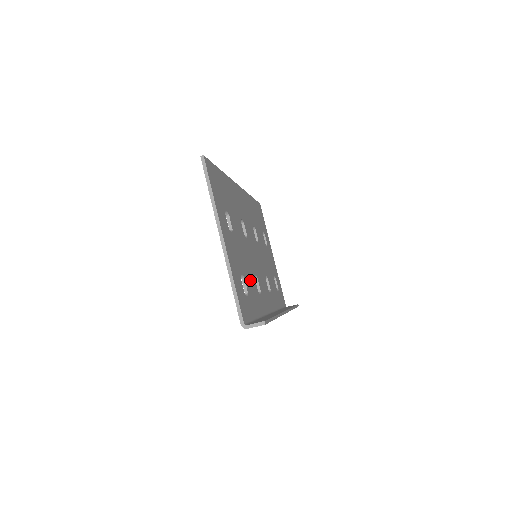
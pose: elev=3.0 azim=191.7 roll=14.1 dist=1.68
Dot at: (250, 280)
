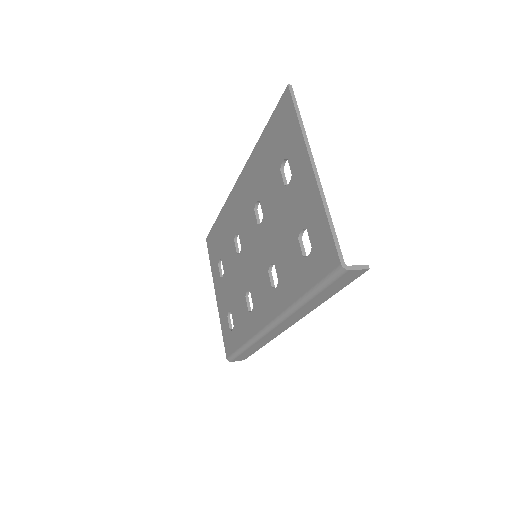
Dot at: occluded
